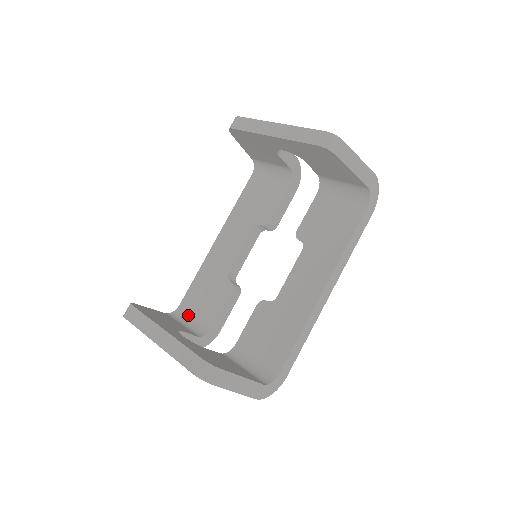
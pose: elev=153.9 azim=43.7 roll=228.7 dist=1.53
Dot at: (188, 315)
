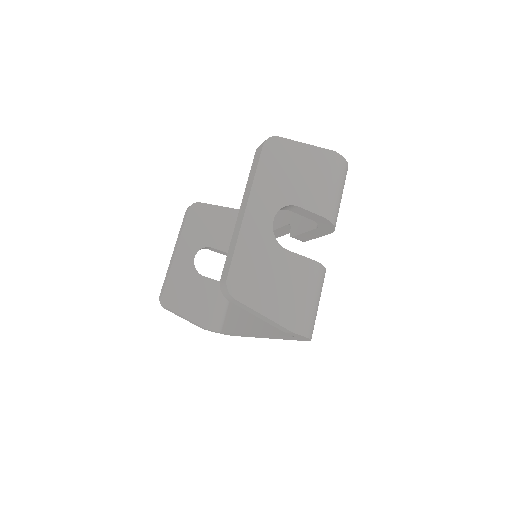
Dot at: occluded
